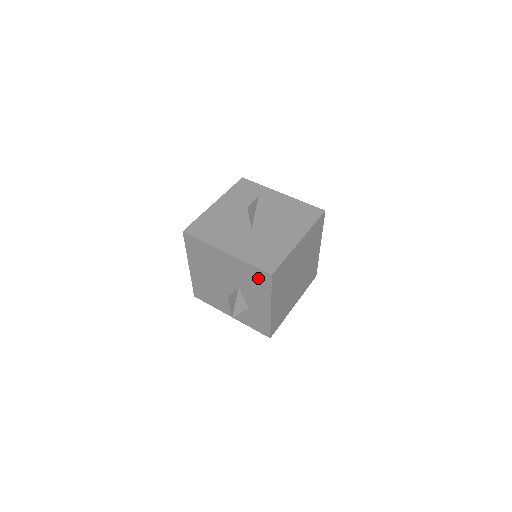
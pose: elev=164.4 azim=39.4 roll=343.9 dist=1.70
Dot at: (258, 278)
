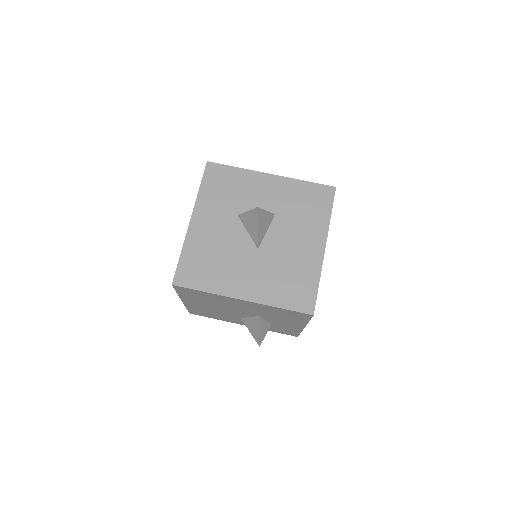
Dot at: (291, 315)
